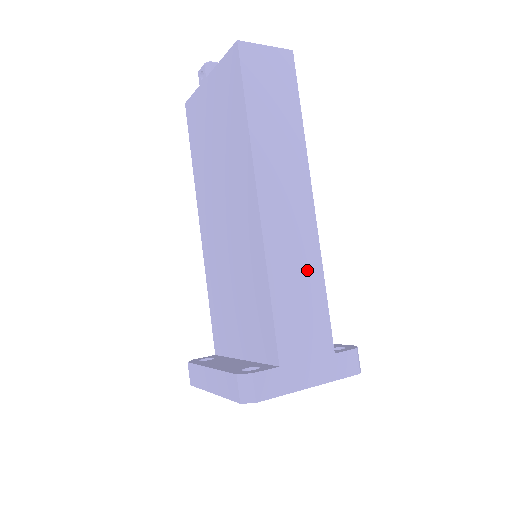
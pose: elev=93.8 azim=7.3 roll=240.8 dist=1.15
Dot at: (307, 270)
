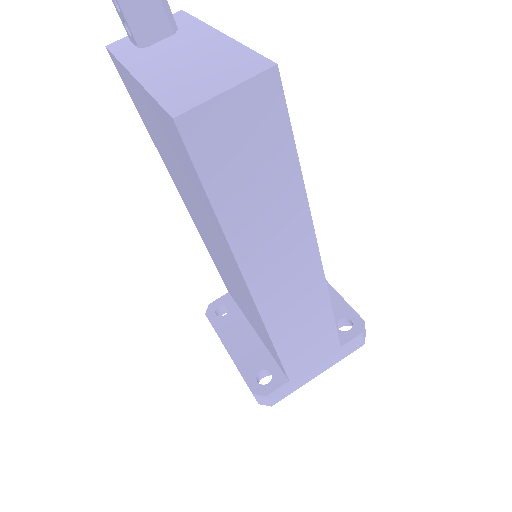
Dot at: (313, 312)
